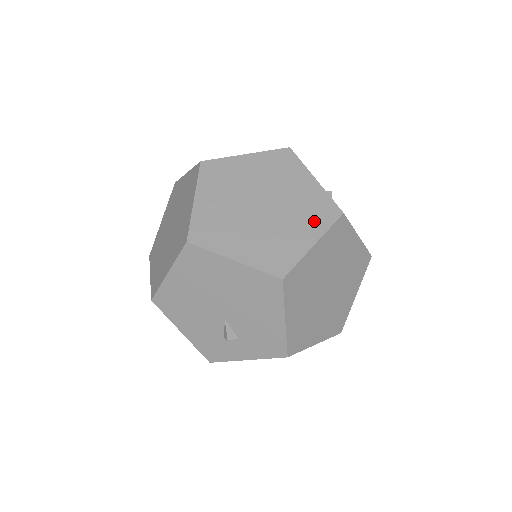
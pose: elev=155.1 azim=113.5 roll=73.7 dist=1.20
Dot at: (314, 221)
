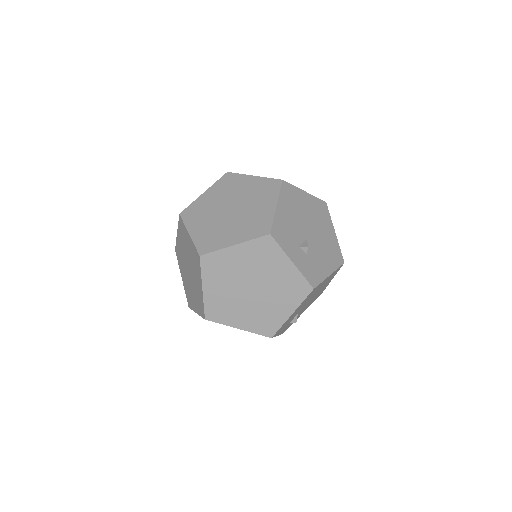
Dot at: occluded
